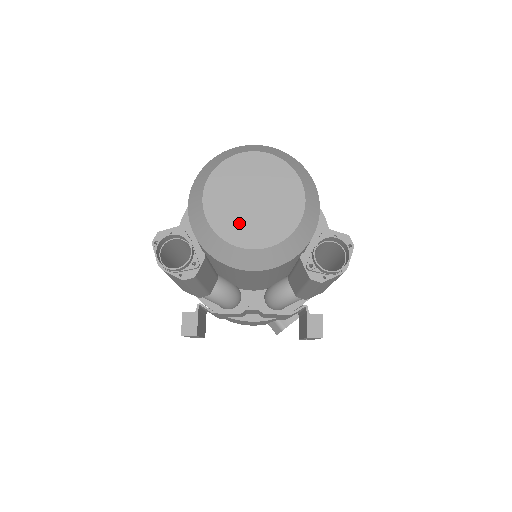
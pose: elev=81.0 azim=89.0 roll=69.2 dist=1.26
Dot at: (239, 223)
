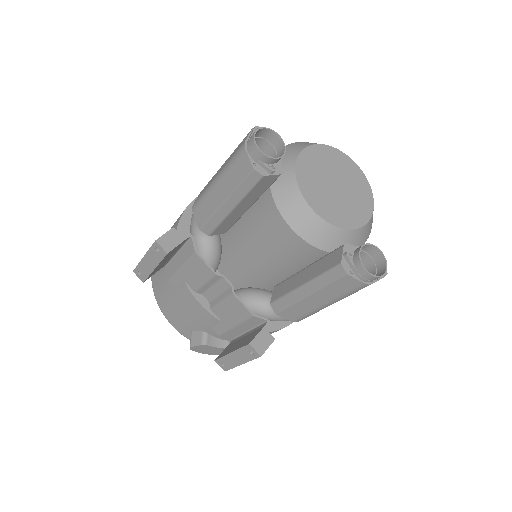
Dot at: (316, 186)
